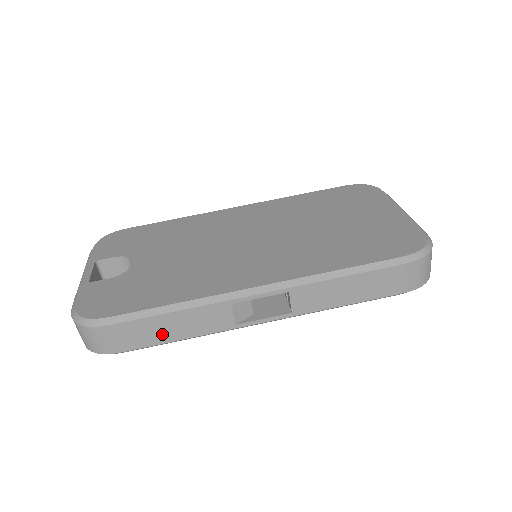
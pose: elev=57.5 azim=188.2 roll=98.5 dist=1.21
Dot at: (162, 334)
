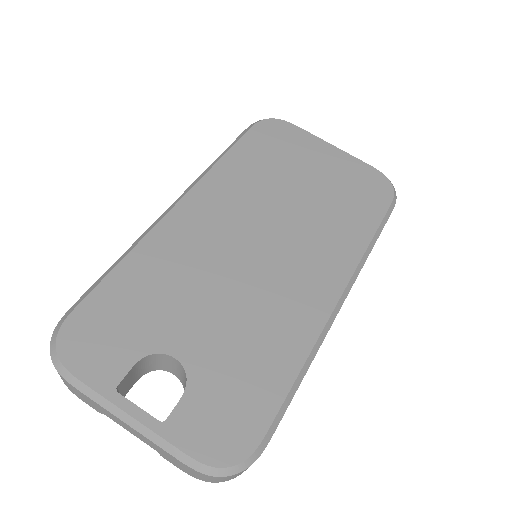
Dot at: occluded
